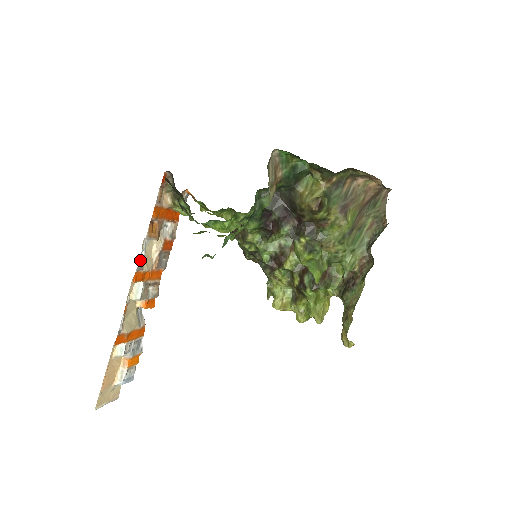
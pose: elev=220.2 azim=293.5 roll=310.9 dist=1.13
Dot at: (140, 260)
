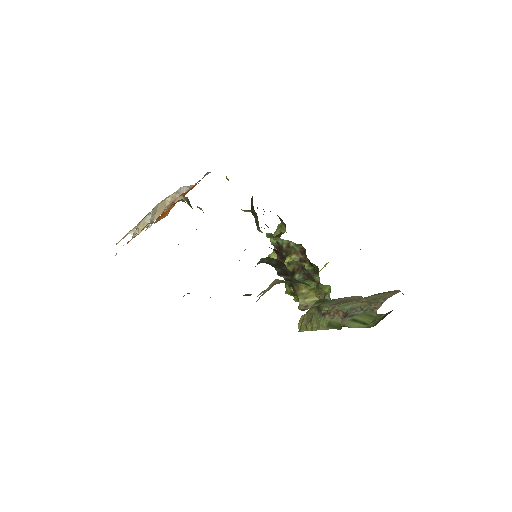
Dot at: (147, 227)
